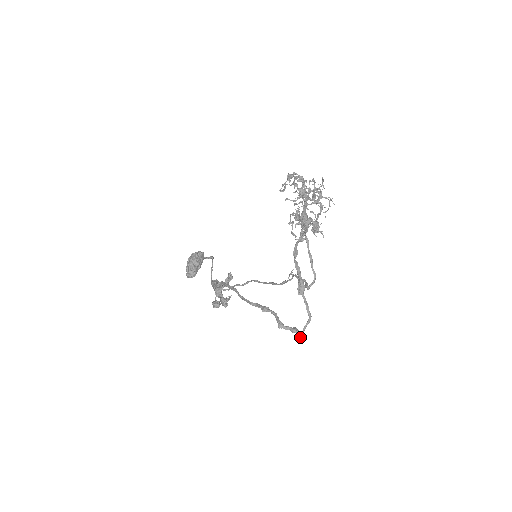
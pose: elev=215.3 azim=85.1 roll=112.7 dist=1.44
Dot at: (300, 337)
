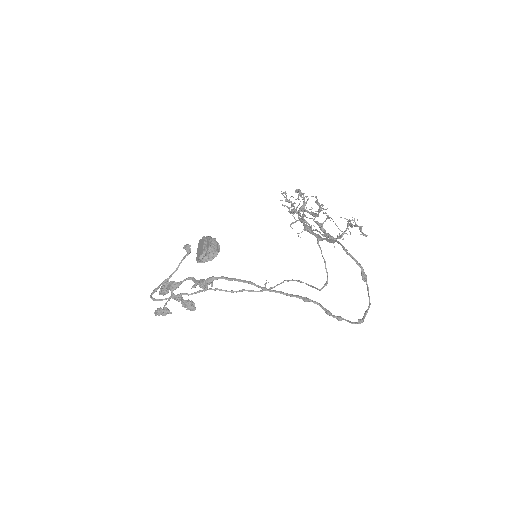
Dot at: occluded
